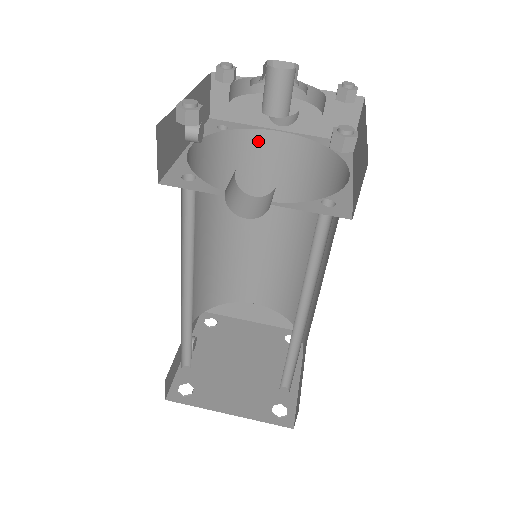
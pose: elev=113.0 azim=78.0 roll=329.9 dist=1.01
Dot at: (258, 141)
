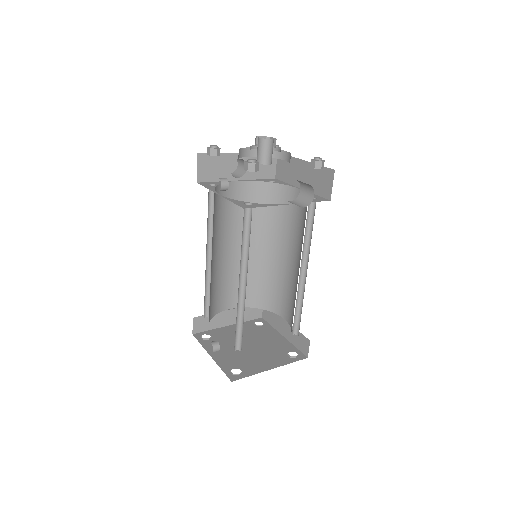
Dot at: (228, 190)
